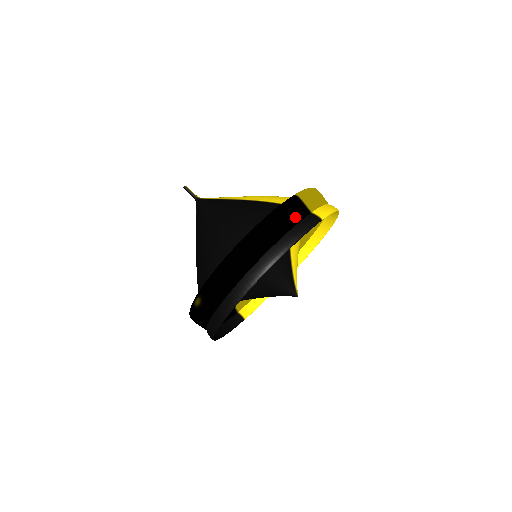
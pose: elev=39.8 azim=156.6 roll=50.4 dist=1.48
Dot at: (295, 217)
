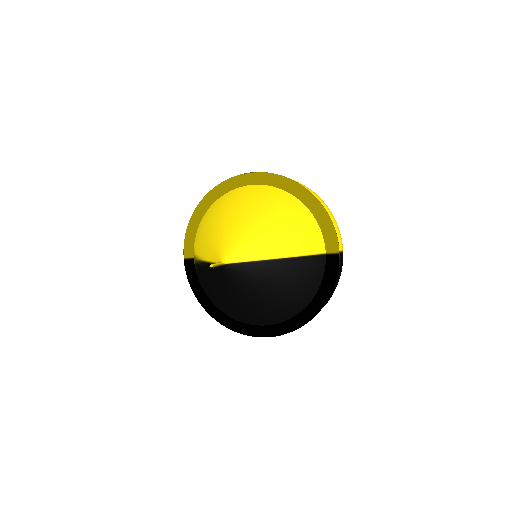
Dot at: occluded
